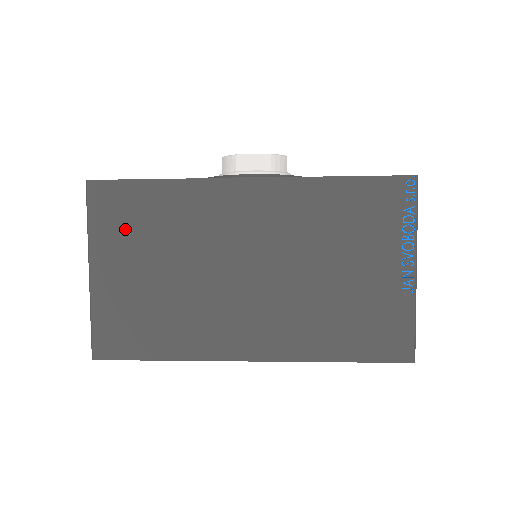
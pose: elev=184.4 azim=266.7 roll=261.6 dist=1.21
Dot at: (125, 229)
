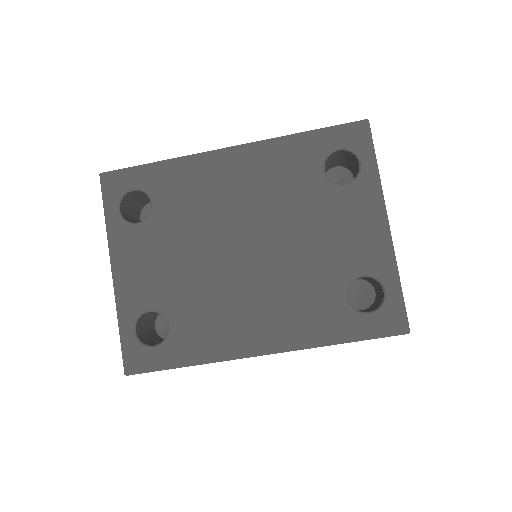
Dot at: occluded
